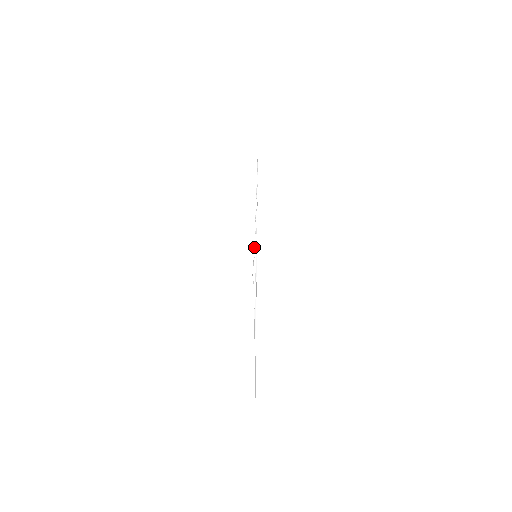
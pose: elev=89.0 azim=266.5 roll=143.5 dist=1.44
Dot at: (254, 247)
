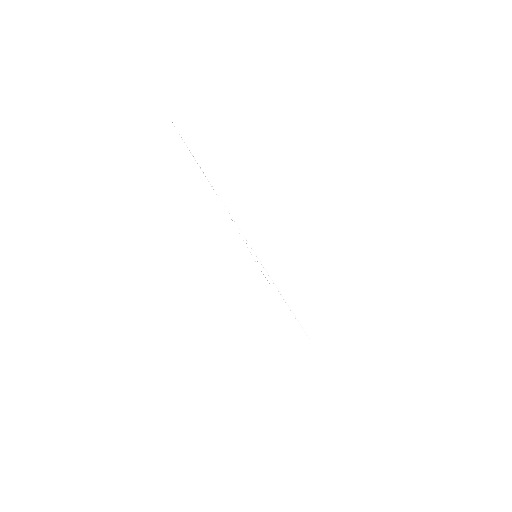
Dot at: occluded
